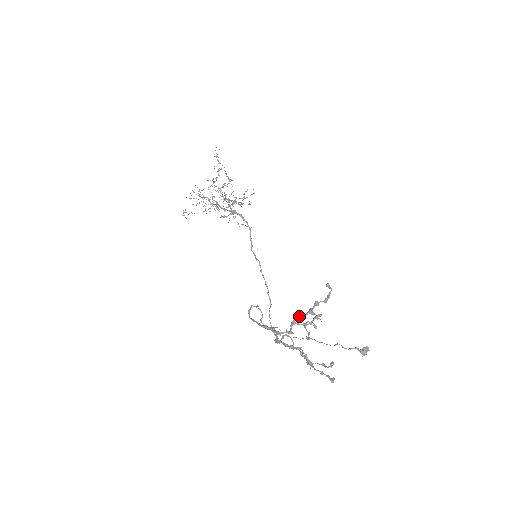
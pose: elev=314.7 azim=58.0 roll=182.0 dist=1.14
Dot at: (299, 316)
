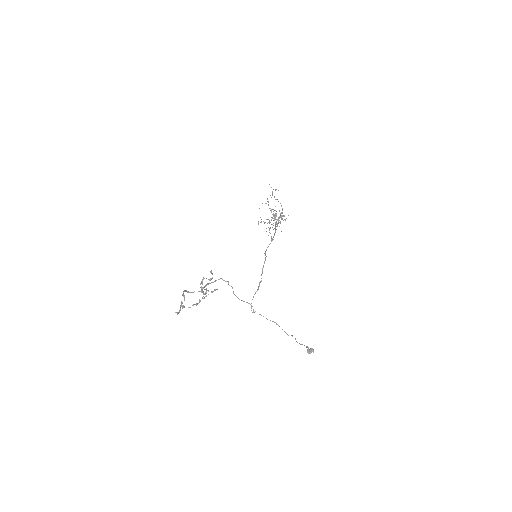
Dot at: (200, 283)
